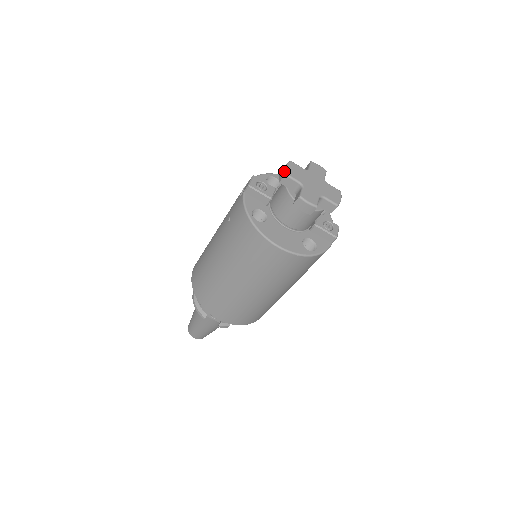
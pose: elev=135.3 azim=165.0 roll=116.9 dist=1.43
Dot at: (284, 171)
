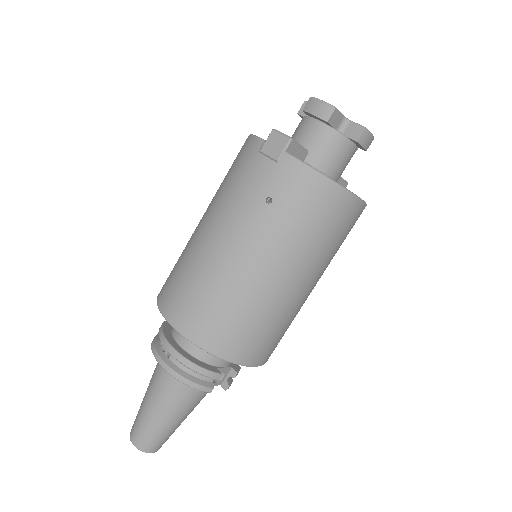
Dot at: (330, 105)
